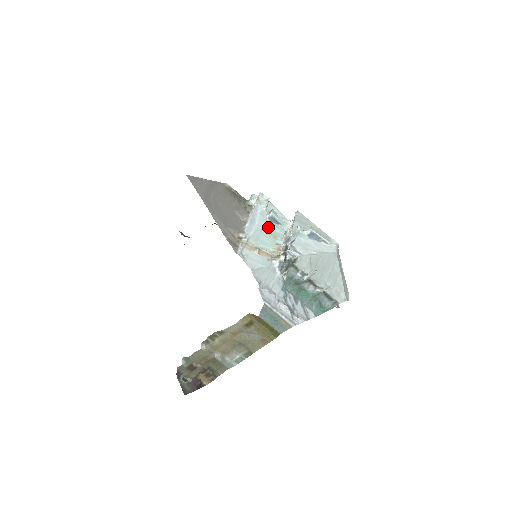
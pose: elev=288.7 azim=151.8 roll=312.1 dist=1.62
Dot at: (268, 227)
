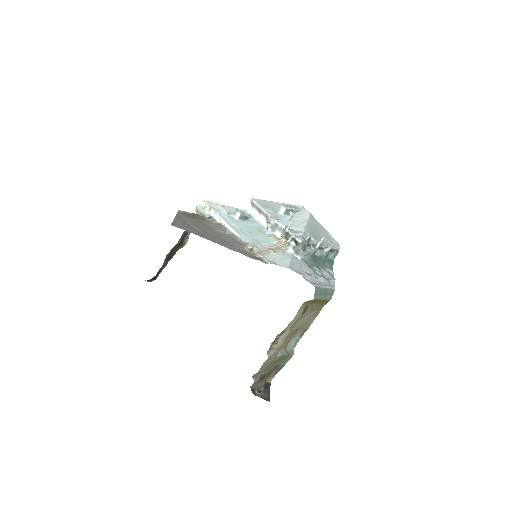
Dot at: (248, 226)
